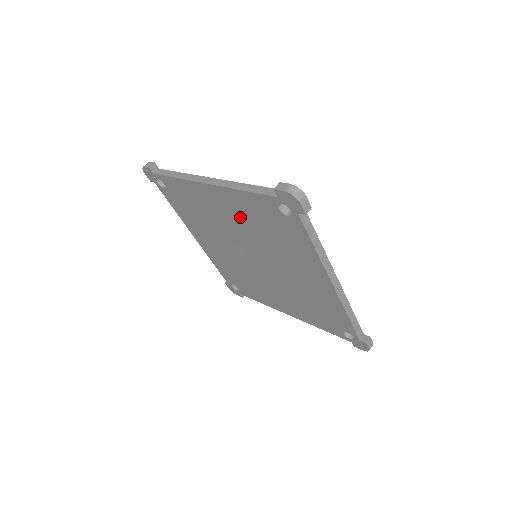
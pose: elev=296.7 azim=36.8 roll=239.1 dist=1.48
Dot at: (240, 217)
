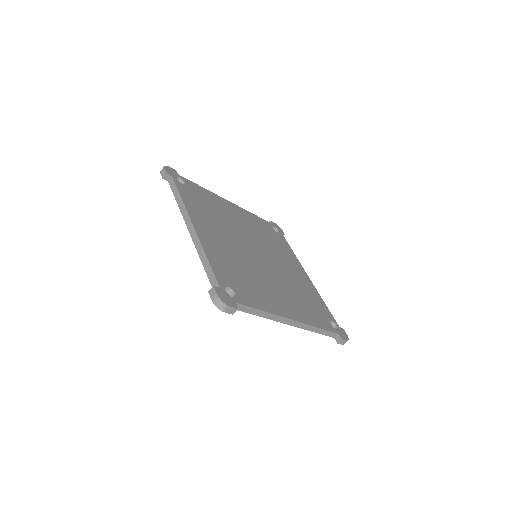
Dot at: occluded
